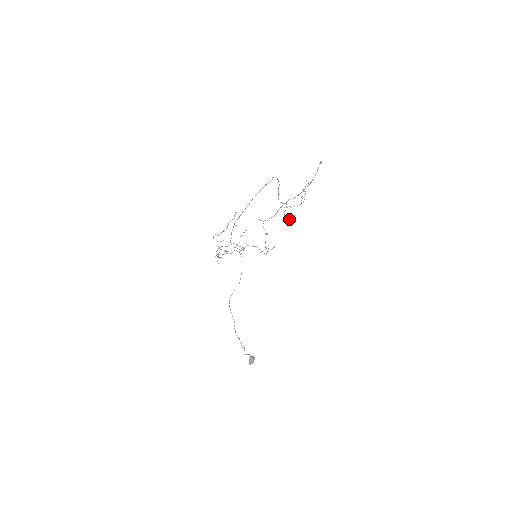
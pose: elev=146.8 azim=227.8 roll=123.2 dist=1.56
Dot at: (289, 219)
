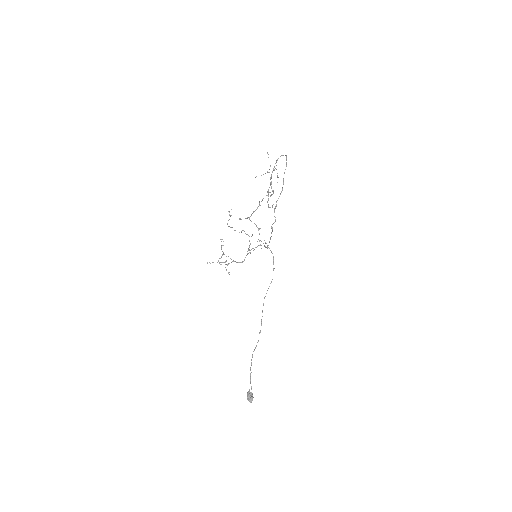
Dot at: occluded
